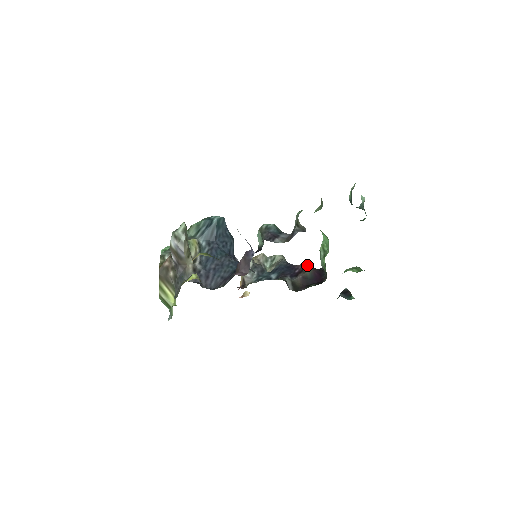
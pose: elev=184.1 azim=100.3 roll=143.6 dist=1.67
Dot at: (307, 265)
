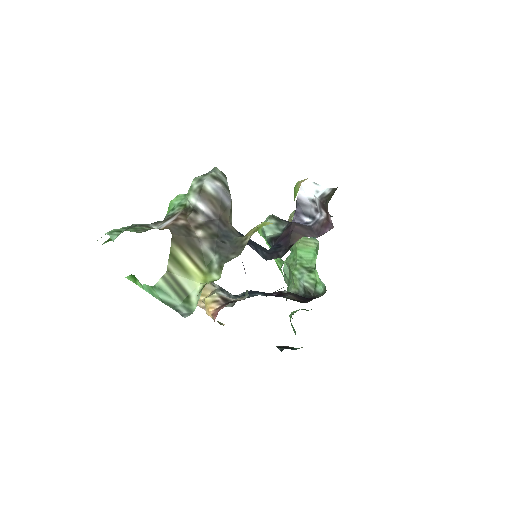
Dot at: (278, 291)
